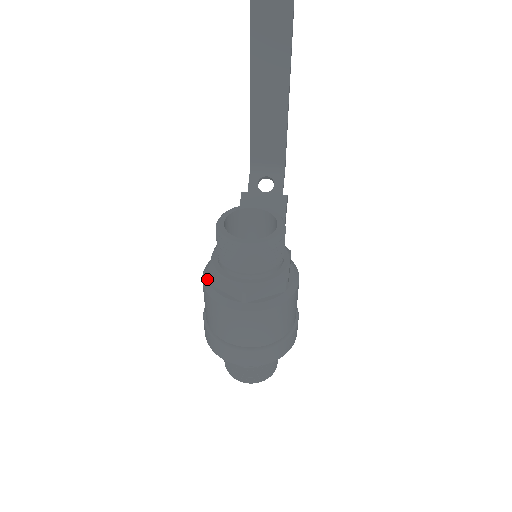
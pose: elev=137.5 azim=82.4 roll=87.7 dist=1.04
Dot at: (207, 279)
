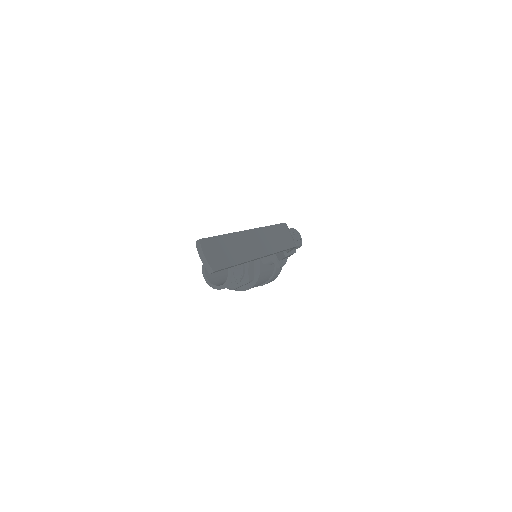
Dot at: occluded
